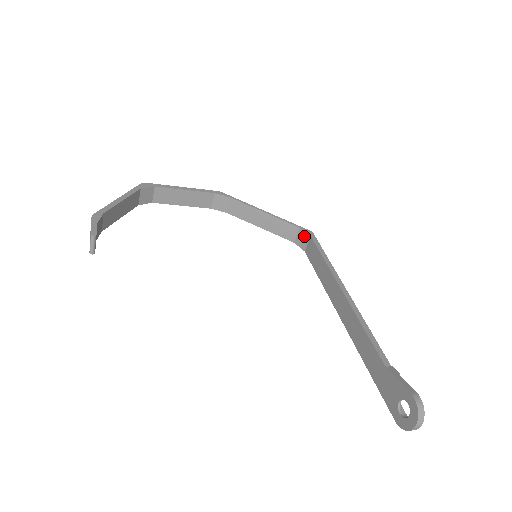
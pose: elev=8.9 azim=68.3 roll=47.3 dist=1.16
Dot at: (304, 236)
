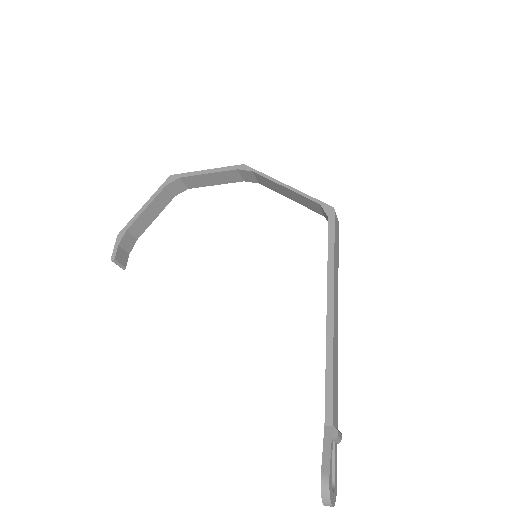
Dot at: (325, 214)
